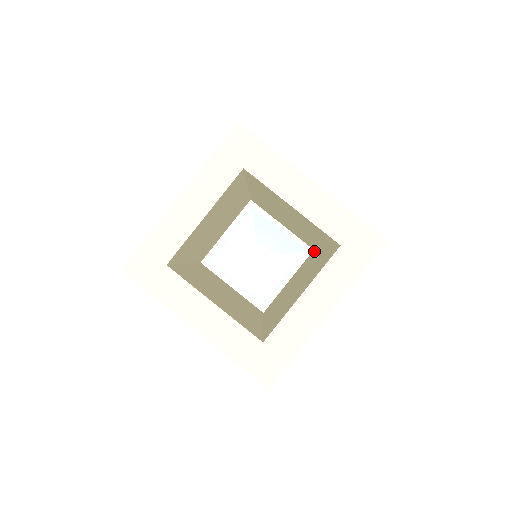
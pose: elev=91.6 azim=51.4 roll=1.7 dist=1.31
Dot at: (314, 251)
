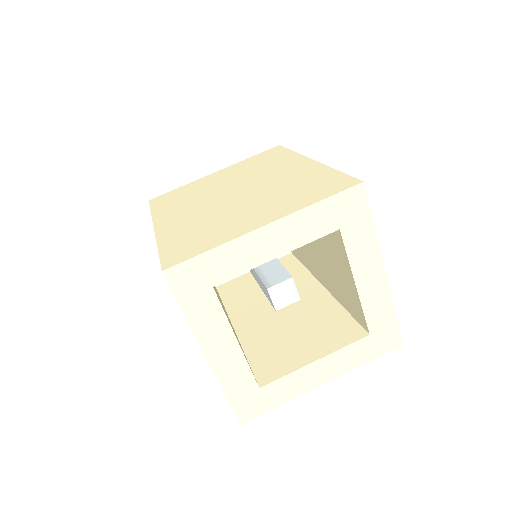
Dot at: (296, 260)
